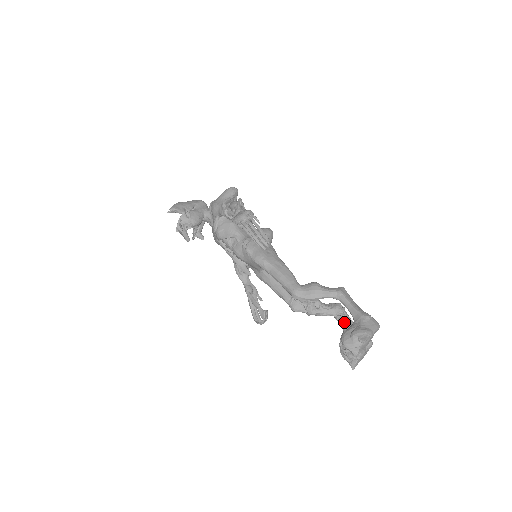
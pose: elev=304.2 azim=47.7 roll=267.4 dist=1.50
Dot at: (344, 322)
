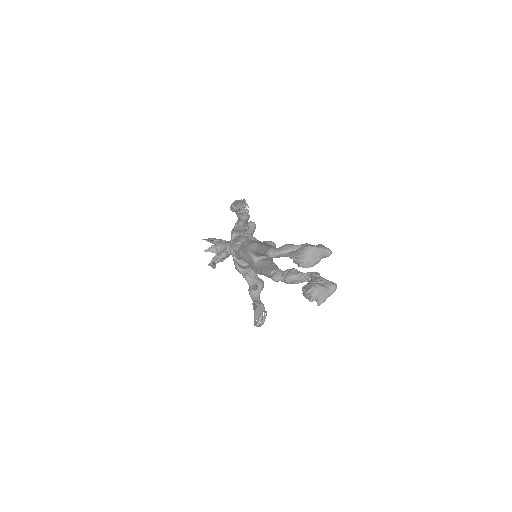
Dot at: (314, 278)
